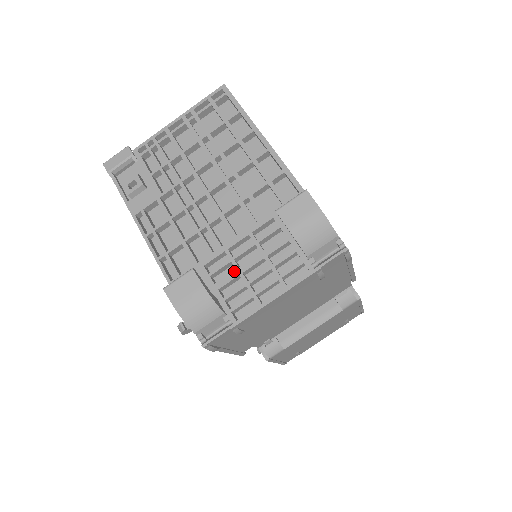
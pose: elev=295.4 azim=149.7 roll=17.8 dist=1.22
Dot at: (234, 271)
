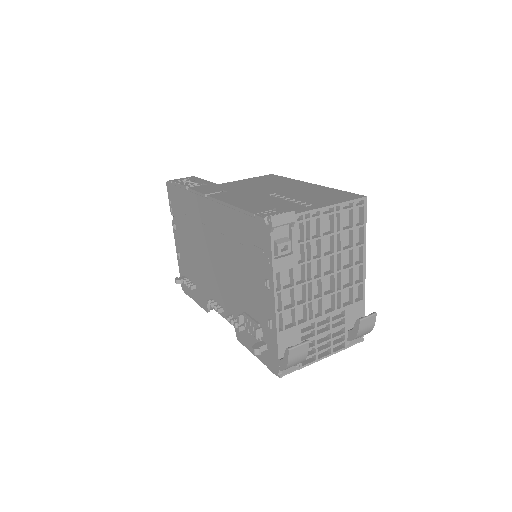
Dot at: (314, 336)
